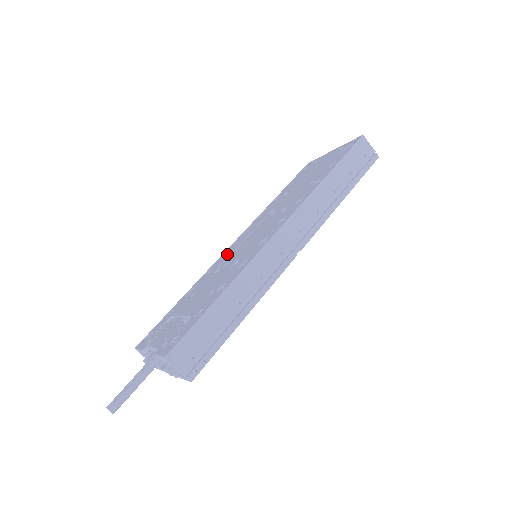
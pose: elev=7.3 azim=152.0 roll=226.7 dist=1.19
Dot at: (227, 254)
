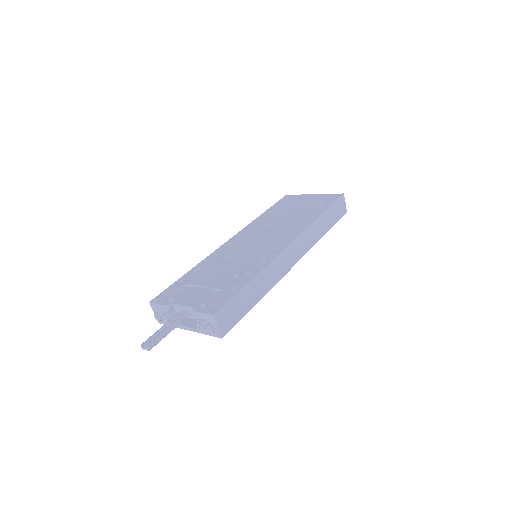
Dot at: (230, 247)
